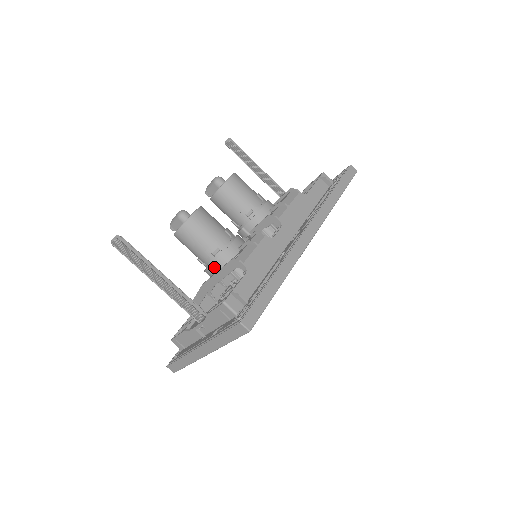
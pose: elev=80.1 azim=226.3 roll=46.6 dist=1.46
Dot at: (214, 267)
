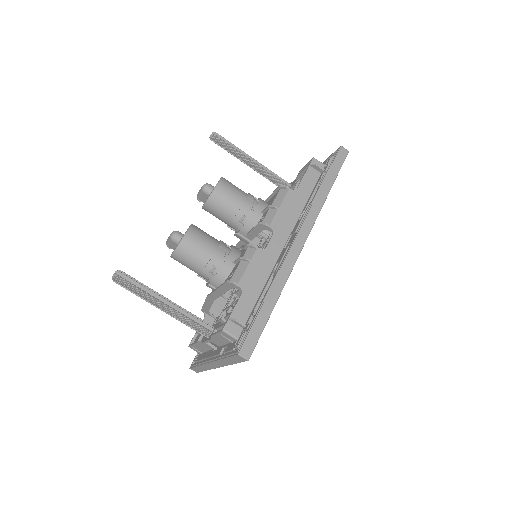
Dot at: (213, 283)
